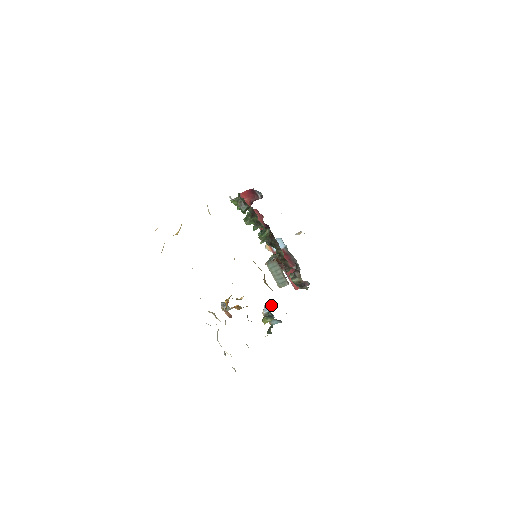
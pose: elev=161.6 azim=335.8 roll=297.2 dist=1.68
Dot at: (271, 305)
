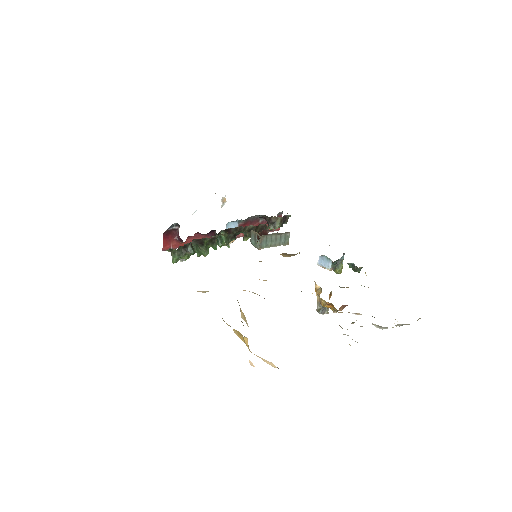
Dot at: (324, 258)
